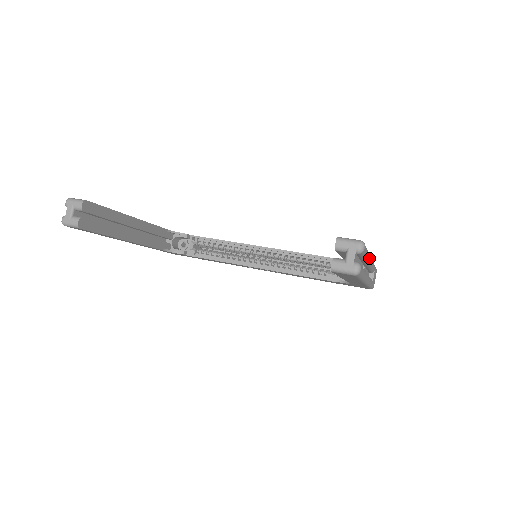
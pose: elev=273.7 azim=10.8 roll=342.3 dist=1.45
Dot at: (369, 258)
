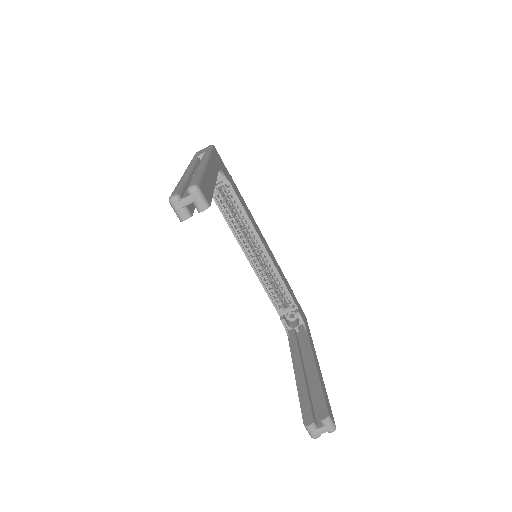
Dot at: occluded
